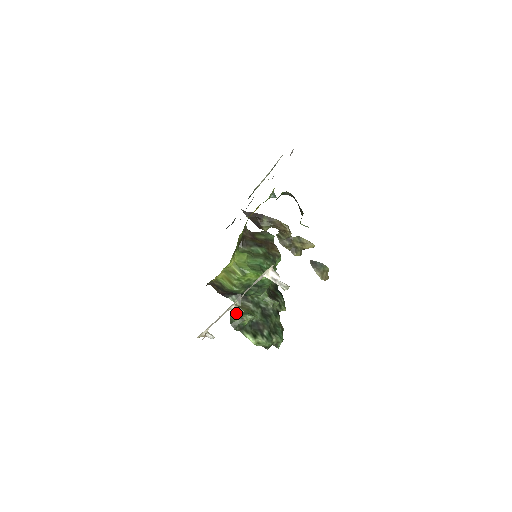
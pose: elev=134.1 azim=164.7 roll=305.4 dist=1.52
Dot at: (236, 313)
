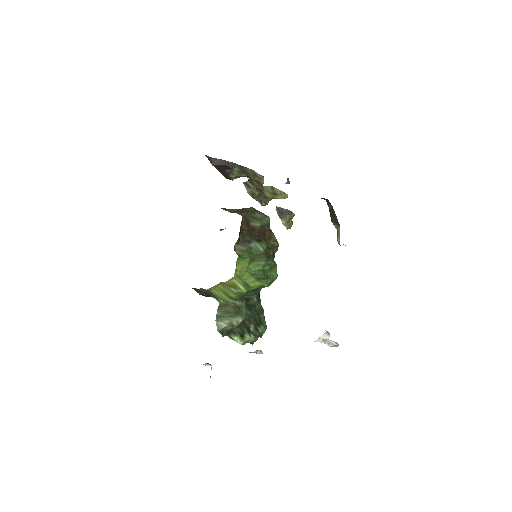
Dot at: (222, 316)
